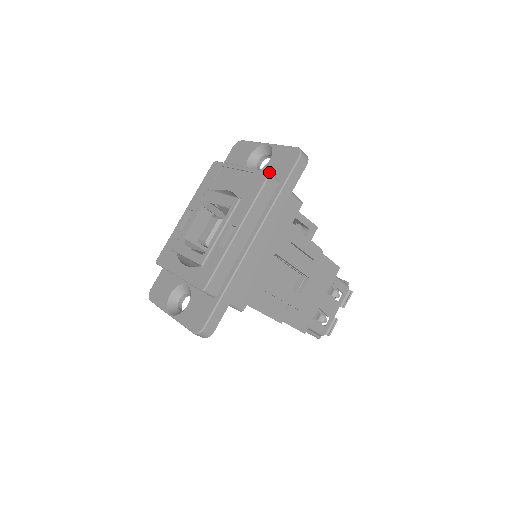
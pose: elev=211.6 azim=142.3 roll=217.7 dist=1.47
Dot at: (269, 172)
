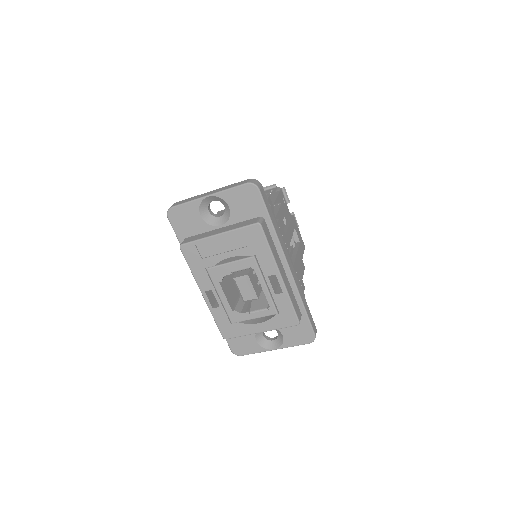
Dot at: (258, 223)
